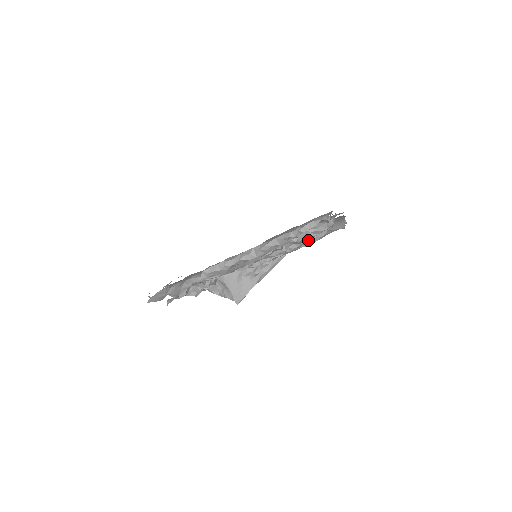
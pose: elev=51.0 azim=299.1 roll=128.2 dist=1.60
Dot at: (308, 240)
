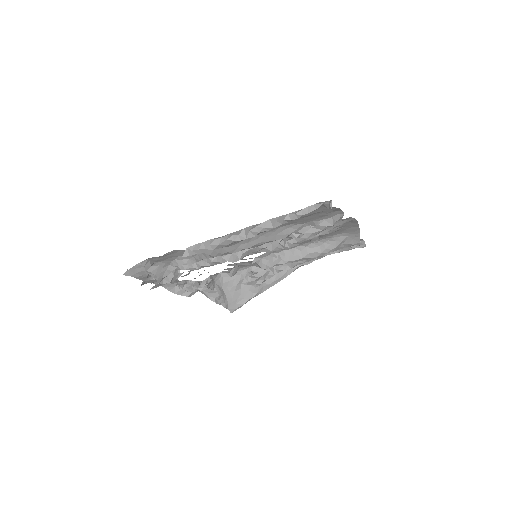
Dot at: (310, 236)
